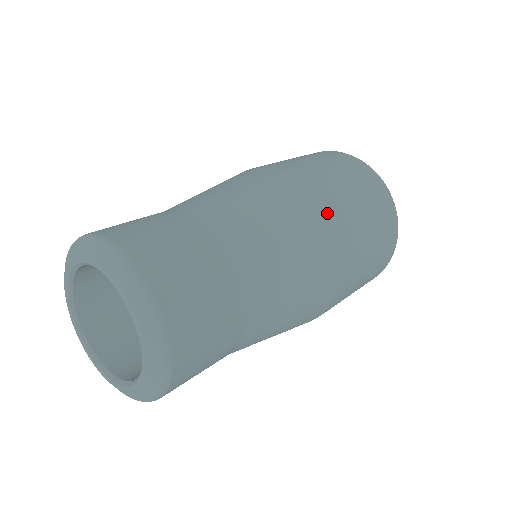
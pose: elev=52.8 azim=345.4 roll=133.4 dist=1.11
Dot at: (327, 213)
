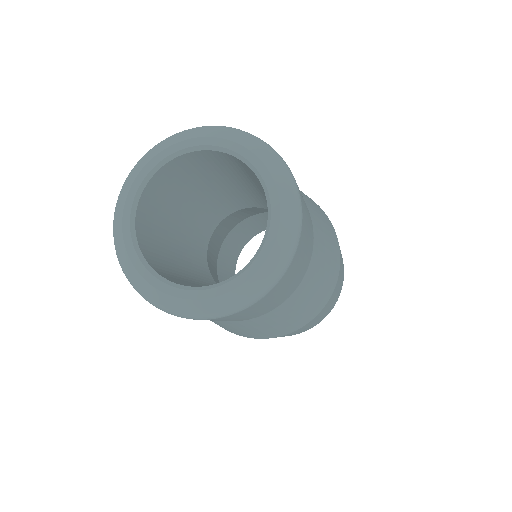
Dot at: (339, 273)
